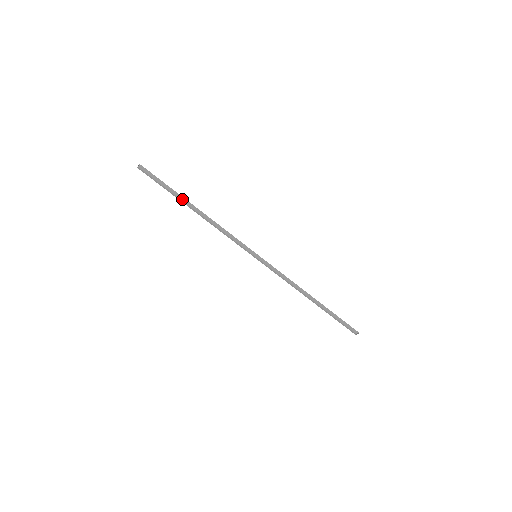
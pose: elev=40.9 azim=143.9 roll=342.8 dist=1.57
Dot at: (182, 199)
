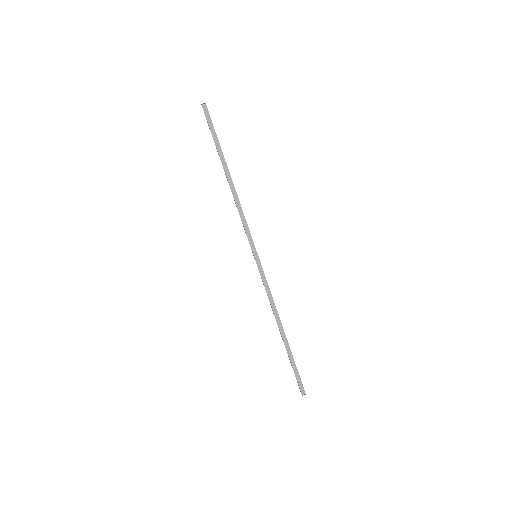
Dot at: (222, 159)
